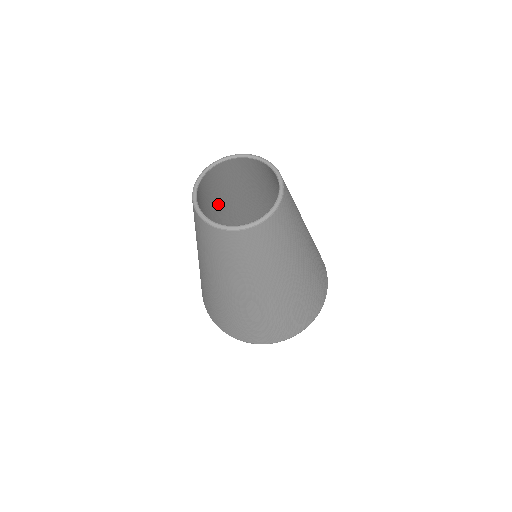
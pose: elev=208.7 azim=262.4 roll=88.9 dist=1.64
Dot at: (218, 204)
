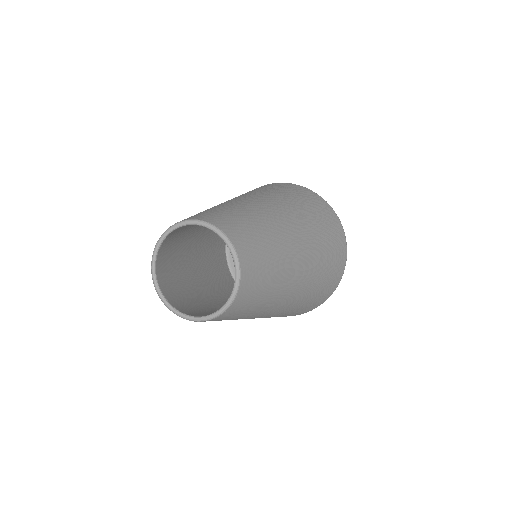
Dot at: occluded
